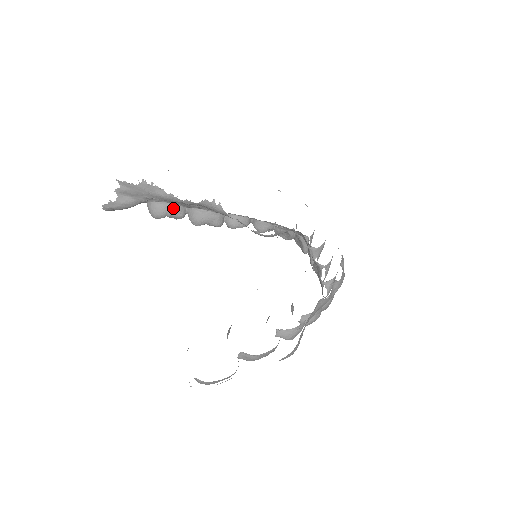
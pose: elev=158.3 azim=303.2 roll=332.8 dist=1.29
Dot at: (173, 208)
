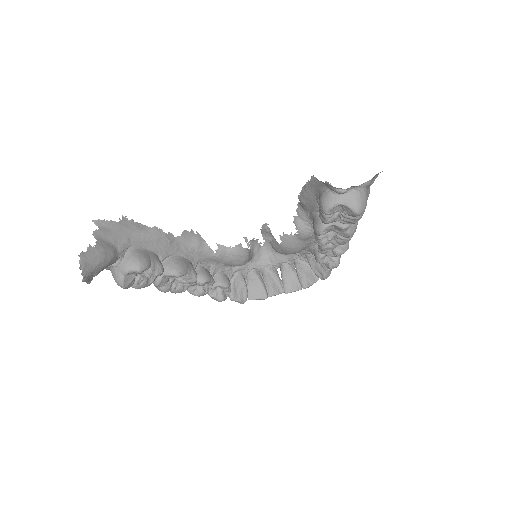
Dot at: (154, 256)
